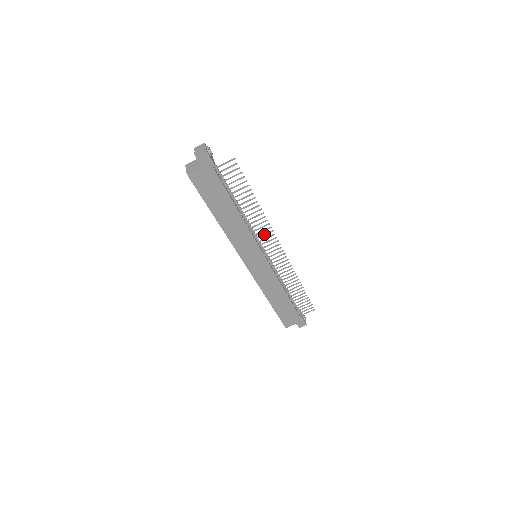
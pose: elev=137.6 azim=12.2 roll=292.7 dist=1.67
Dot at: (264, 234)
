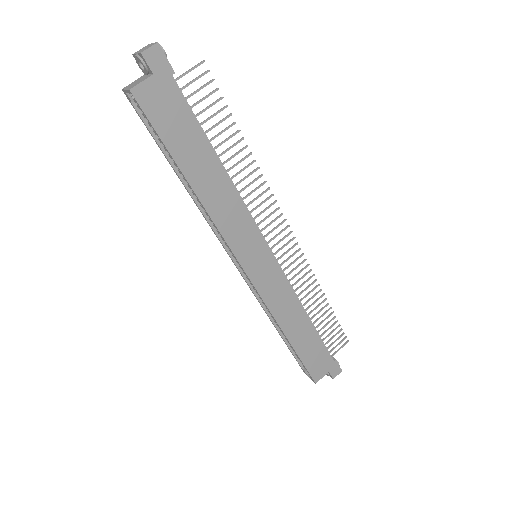
Dot at: (264, 209)
